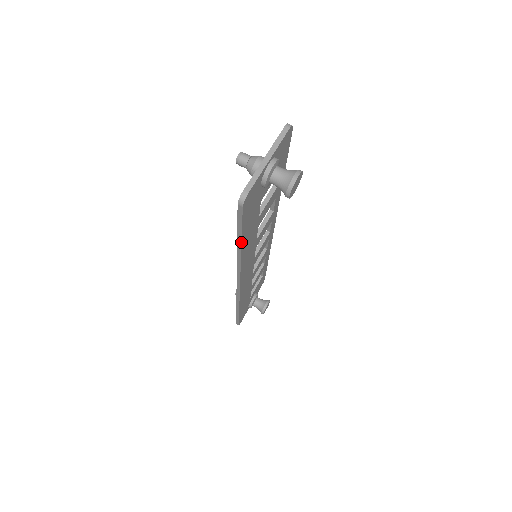
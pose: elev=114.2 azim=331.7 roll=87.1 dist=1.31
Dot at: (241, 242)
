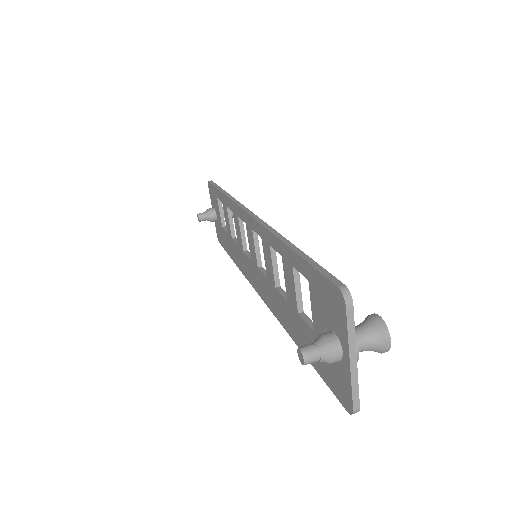
Dot at: occluded
